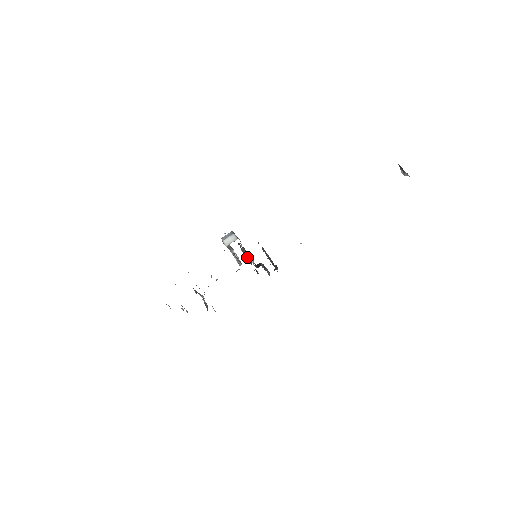
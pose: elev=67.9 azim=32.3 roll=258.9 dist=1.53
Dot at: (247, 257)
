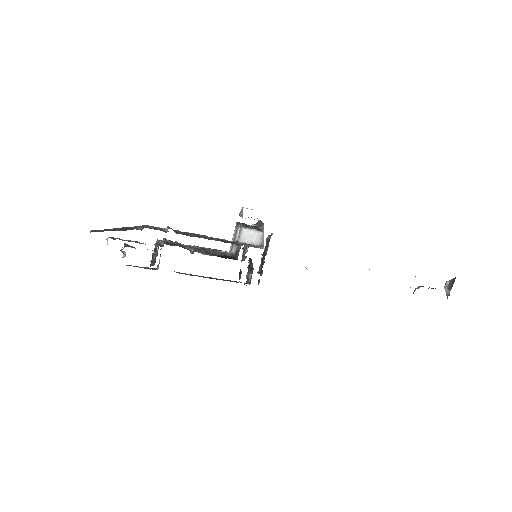
Dot at: occluded
